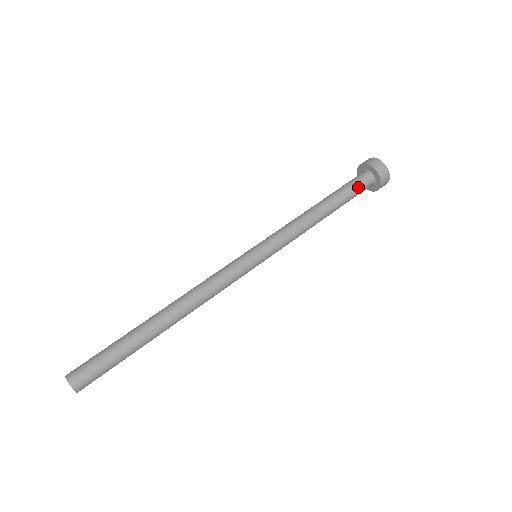
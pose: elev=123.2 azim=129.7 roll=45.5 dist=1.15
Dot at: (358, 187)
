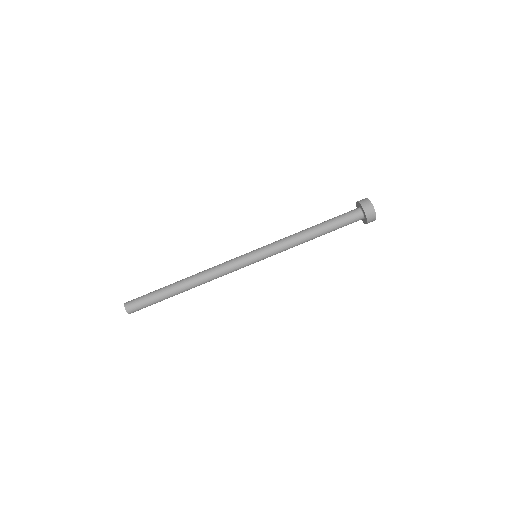
Dot at: (346, 217)
